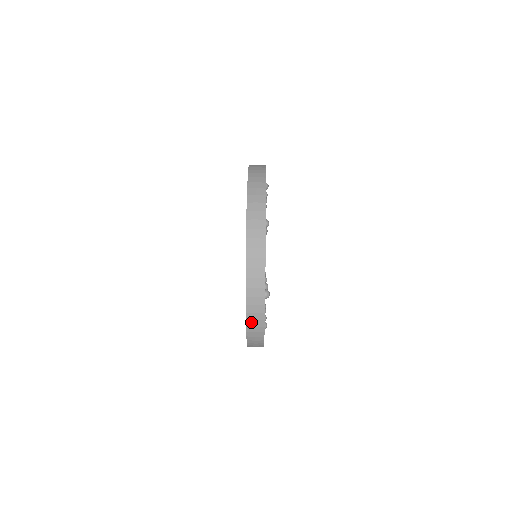
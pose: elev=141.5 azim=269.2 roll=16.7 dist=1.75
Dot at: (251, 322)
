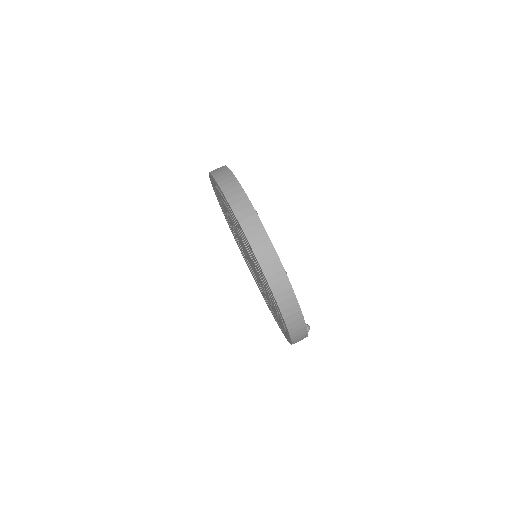
Dot at: occluded
